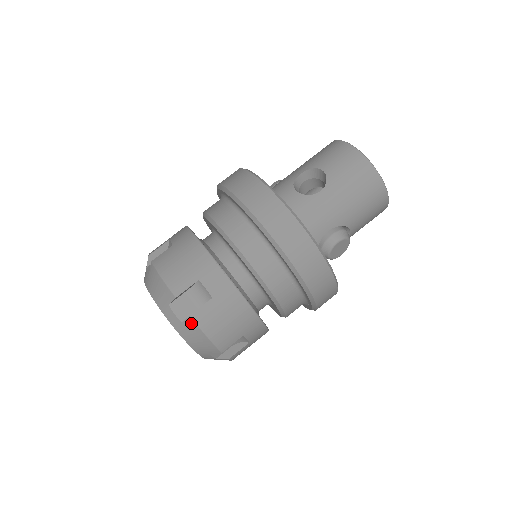
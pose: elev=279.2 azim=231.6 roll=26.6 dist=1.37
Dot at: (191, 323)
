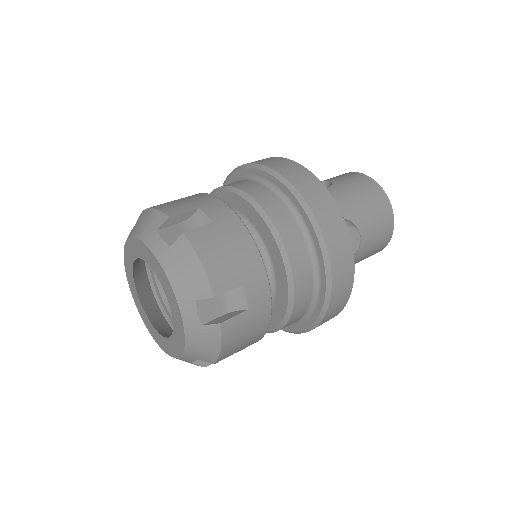
Dot at: (182, 243)
